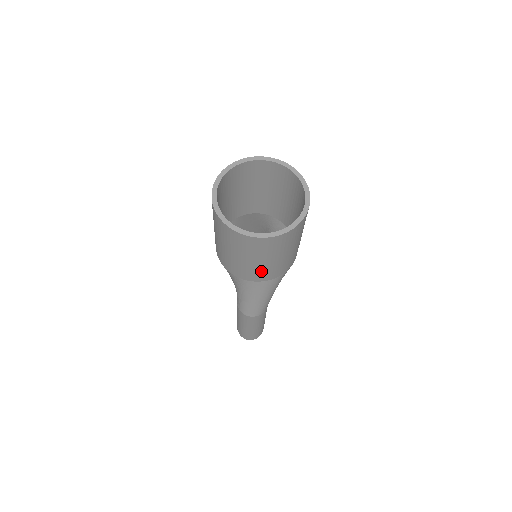
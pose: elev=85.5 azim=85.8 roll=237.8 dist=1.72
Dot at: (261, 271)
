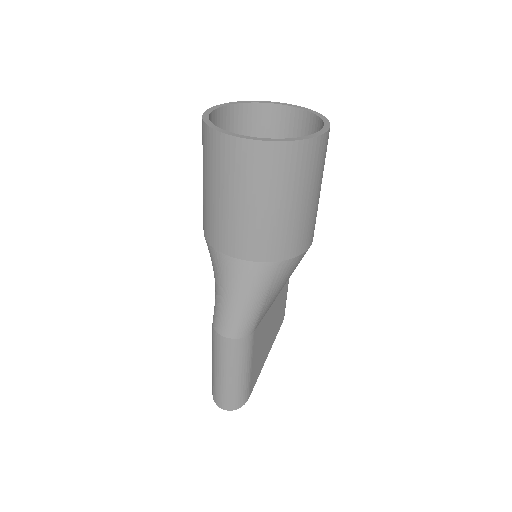
Dot at: (243, 231)
